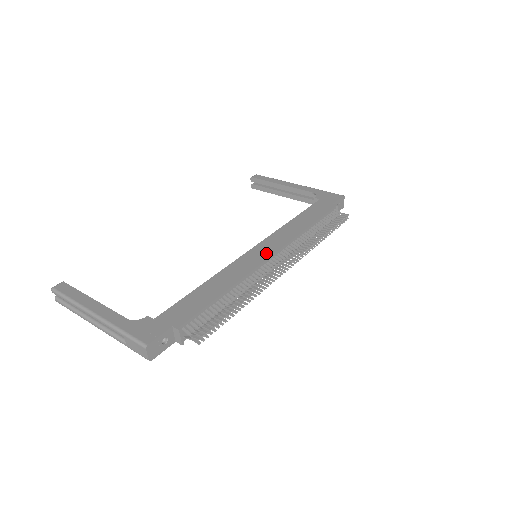
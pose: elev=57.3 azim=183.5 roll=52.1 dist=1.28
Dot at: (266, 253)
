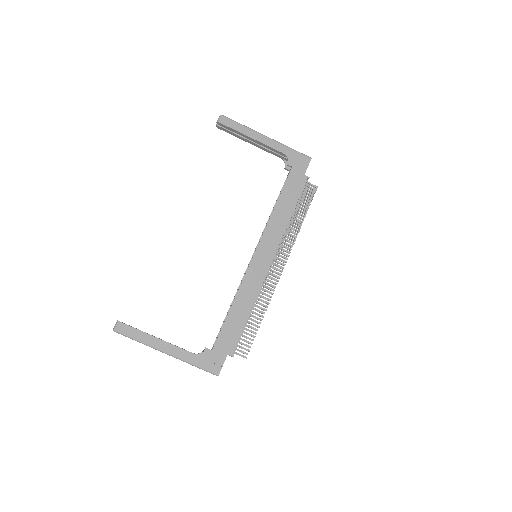
Dot at: (267, 260)
